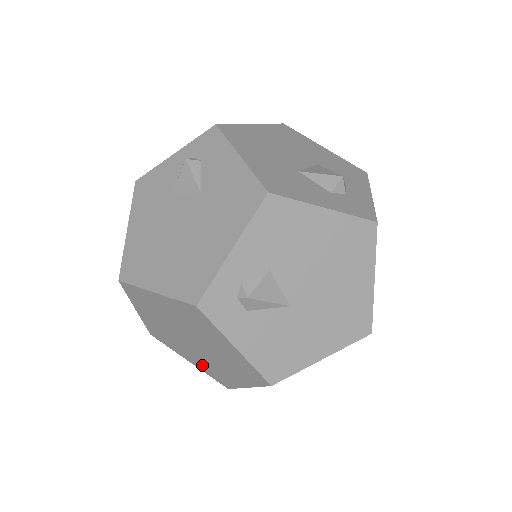
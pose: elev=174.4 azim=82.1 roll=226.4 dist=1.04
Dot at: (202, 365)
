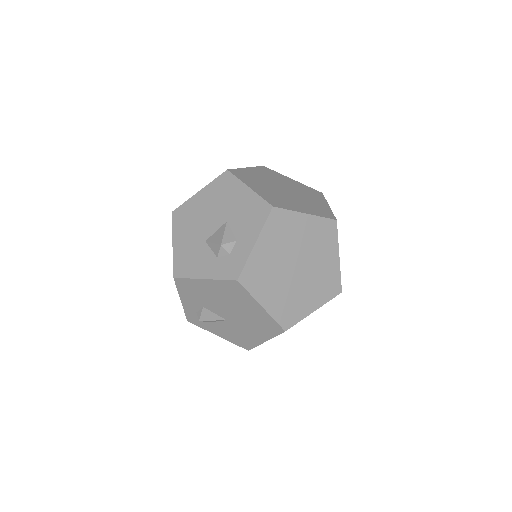
Dot at: occluded
